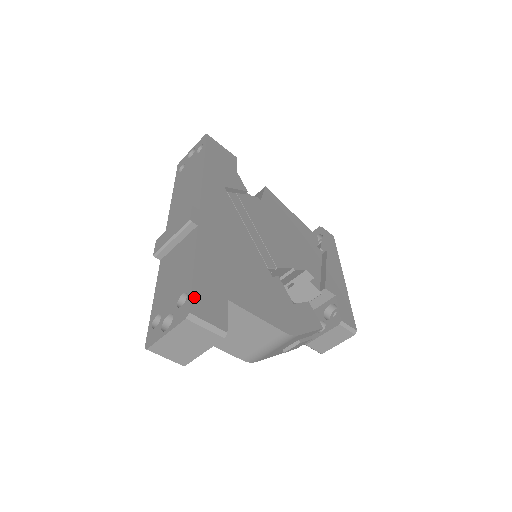
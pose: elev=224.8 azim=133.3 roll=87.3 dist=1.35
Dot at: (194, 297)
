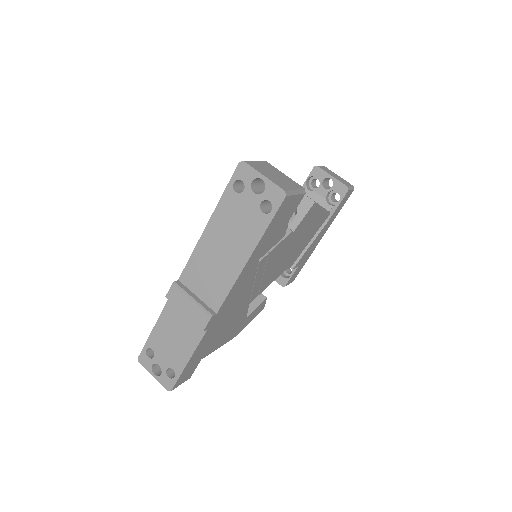
Dot at: (178, 380)
